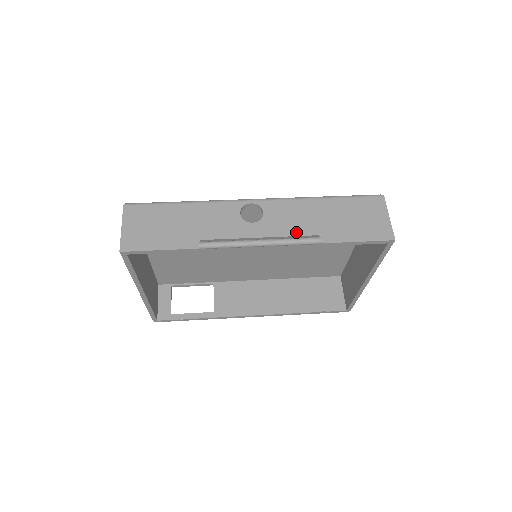
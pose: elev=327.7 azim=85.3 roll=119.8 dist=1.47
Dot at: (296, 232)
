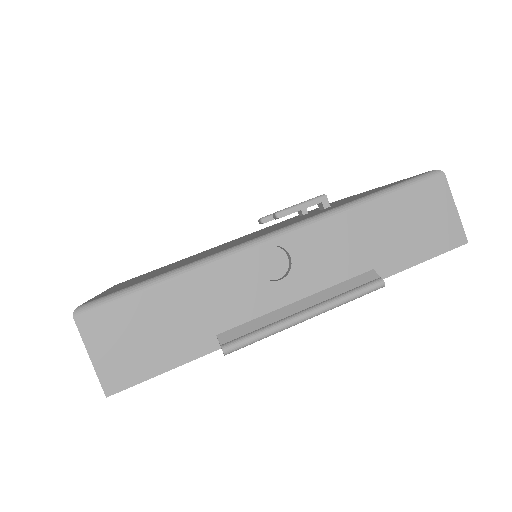
Dot at: (343, 274)
